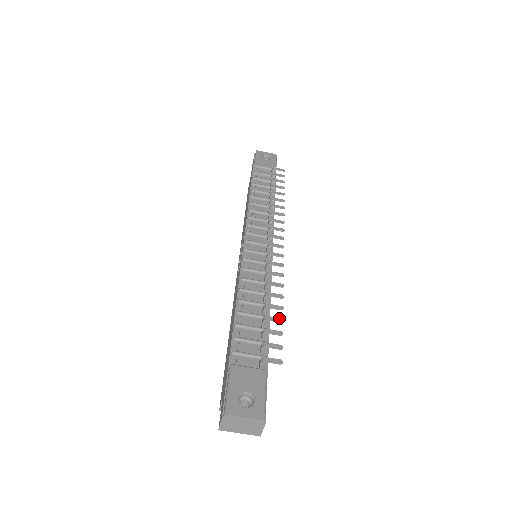
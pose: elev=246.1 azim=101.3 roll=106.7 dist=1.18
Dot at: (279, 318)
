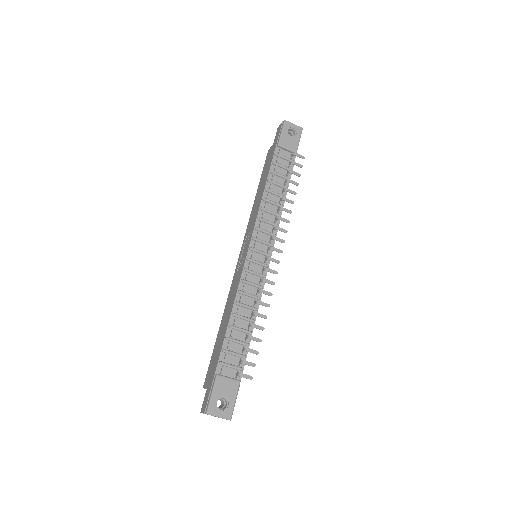
Dot at: (259, 339)
